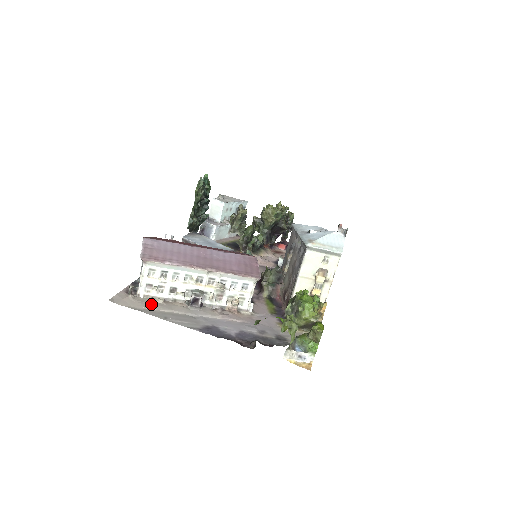
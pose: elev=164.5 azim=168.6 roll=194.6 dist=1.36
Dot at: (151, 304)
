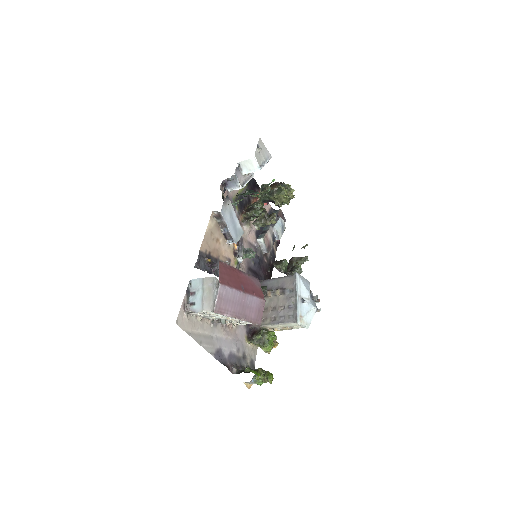
Dot at: (195, 324)
